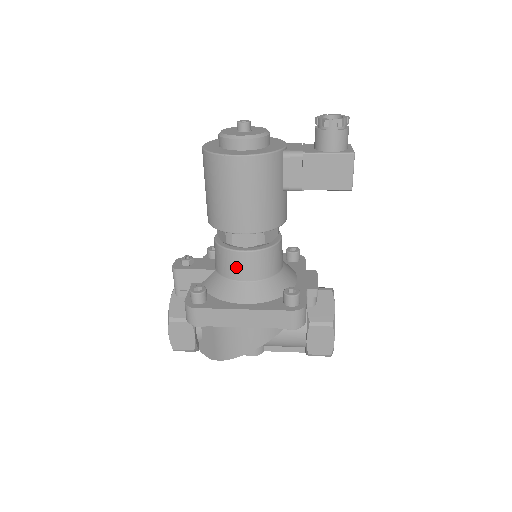
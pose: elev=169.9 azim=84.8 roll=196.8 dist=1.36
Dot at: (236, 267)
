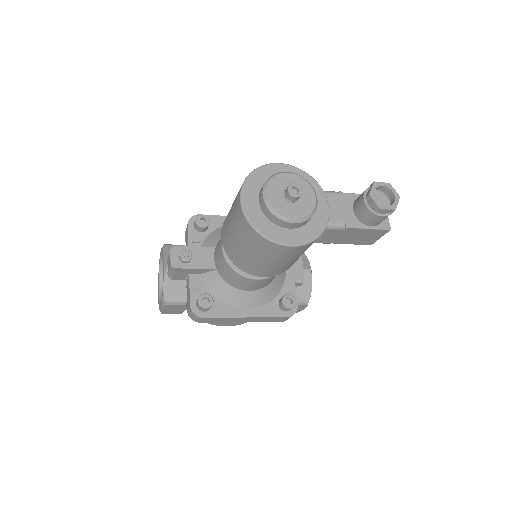
Dot at: (245, 285)
